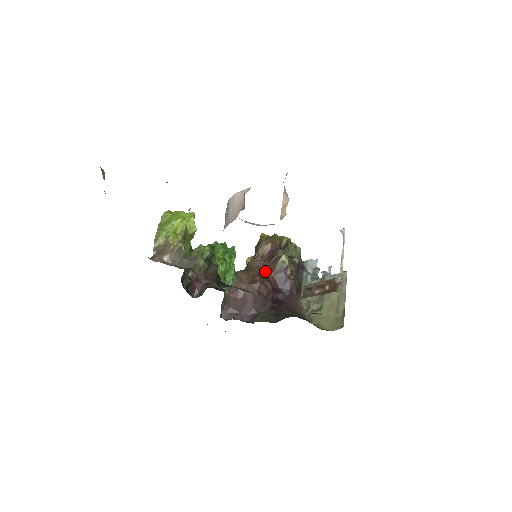
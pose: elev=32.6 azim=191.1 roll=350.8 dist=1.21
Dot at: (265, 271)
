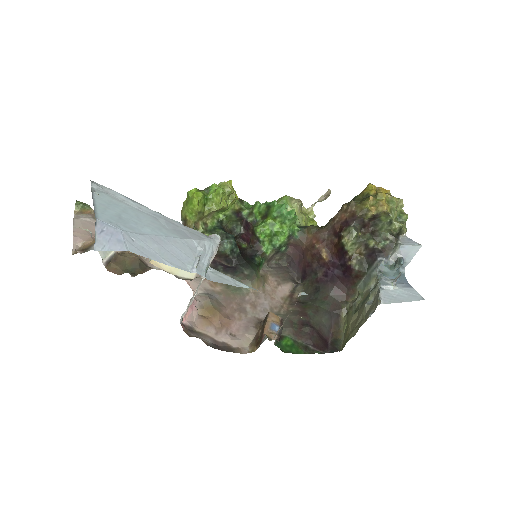
Dot at: (333, 239)
